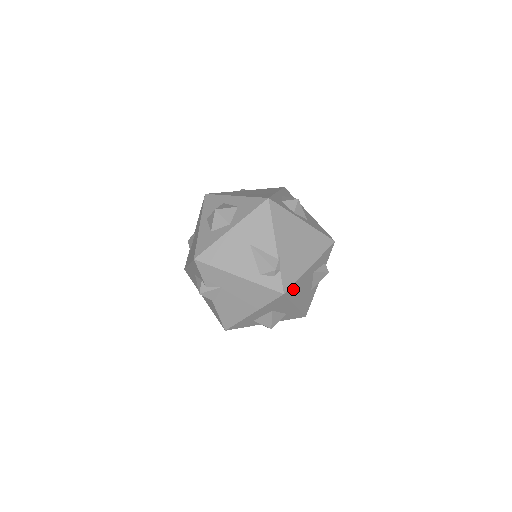
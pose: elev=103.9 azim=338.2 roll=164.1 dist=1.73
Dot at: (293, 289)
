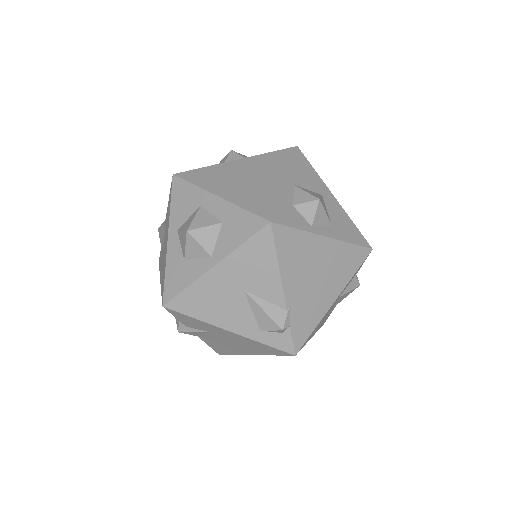
Dot at: occluded
